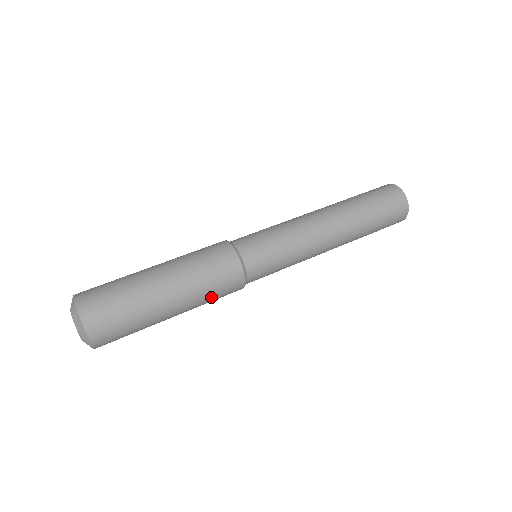
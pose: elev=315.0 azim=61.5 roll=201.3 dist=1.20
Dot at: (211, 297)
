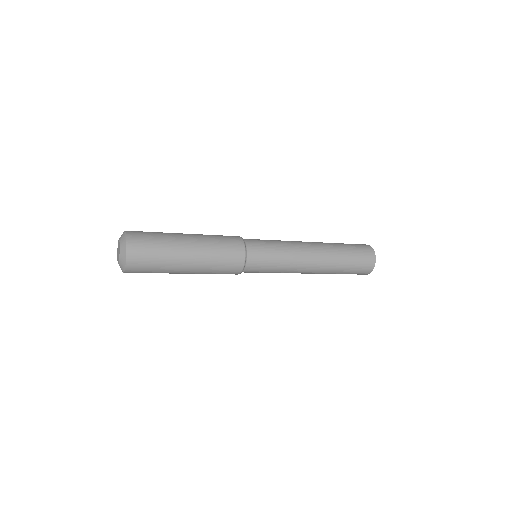
Dot at: (218, 256)
